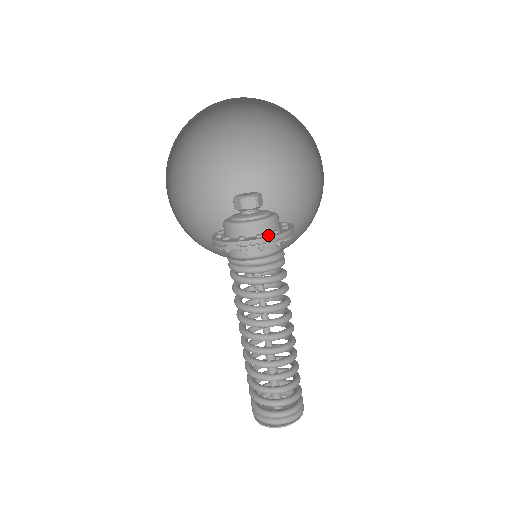
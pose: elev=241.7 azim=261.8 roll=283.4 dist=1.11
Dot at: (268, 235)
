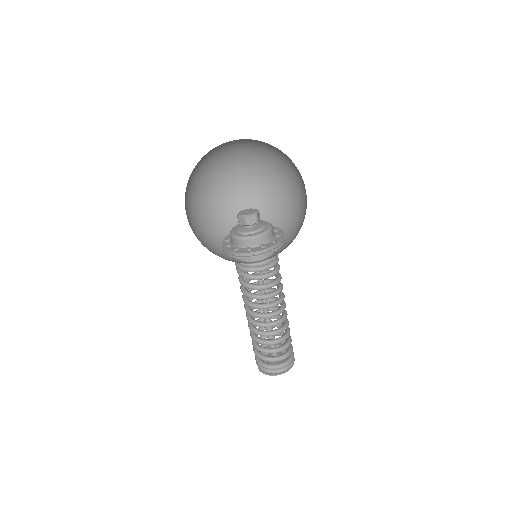
Dot at: (268, 245)
